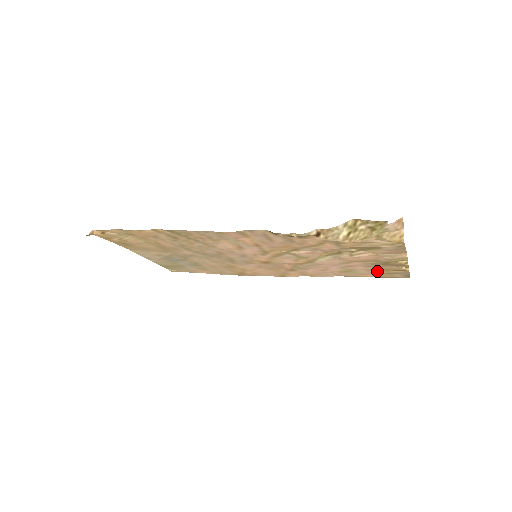
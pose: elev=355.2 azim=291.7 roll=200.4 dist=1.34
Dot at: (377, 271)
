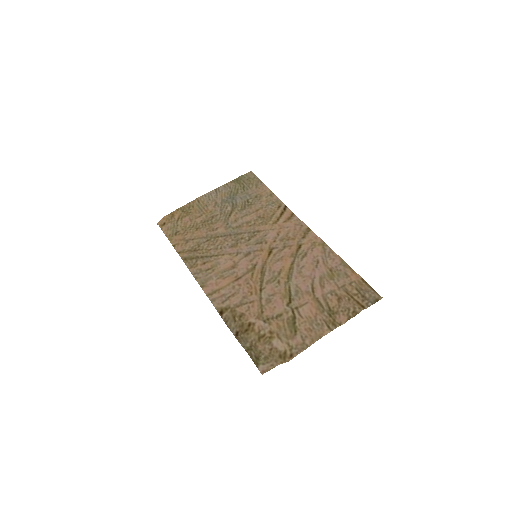
Dot at: (349, 289)
